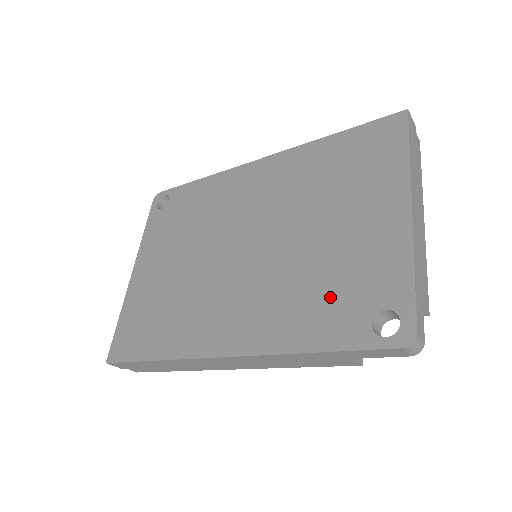
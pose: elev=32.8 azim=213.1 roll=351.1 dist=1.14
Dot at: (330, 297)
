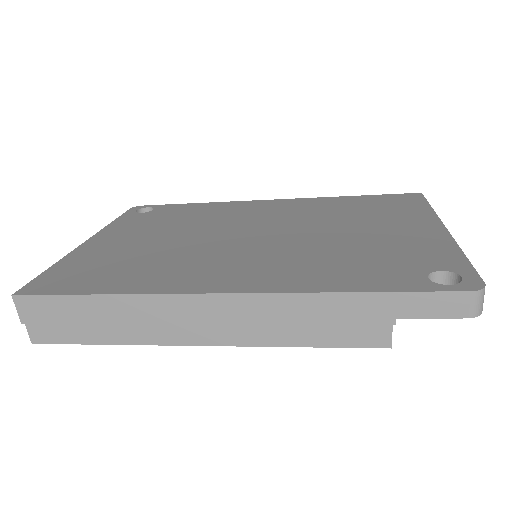
Dot at: (370, 262)
